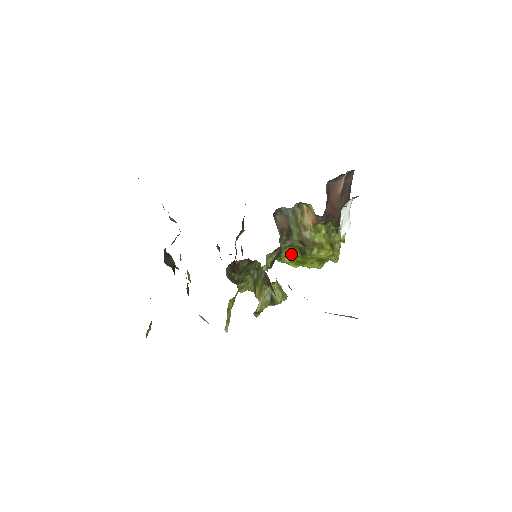
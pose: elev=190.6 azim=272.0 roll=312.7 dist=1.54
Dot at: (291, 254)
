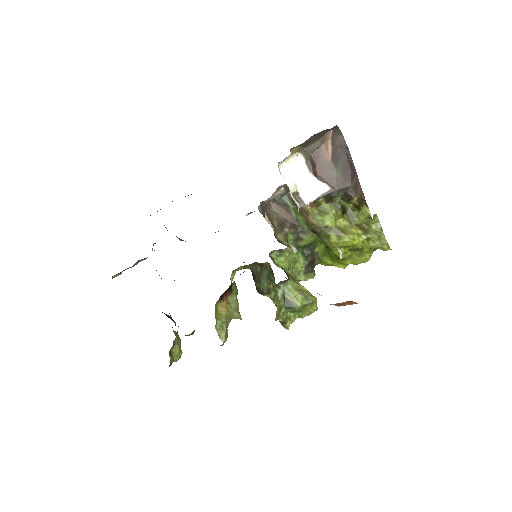
Dot at: (327, 252)
